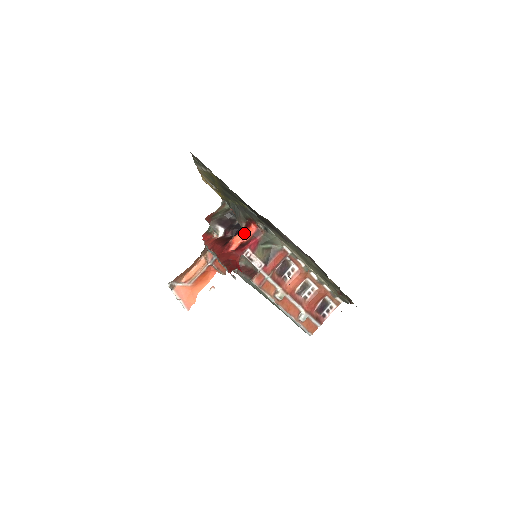
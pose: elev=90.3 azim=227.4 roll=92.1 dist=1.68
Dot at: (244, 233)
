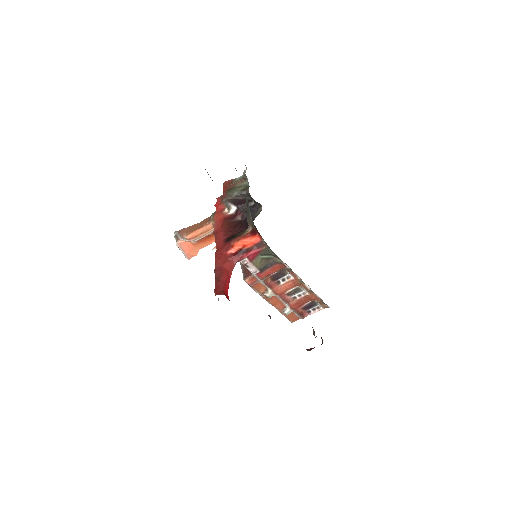
Dot at: (247, 240)
